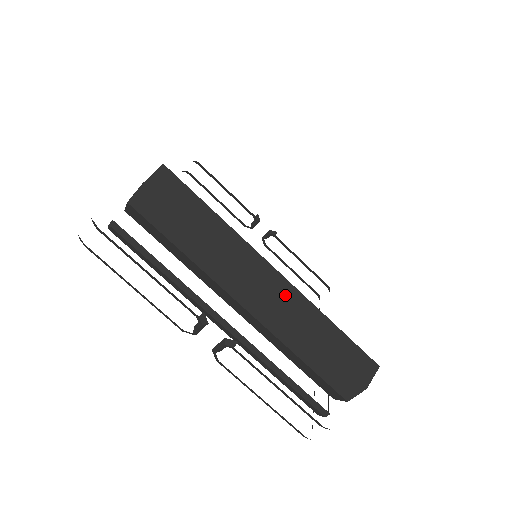
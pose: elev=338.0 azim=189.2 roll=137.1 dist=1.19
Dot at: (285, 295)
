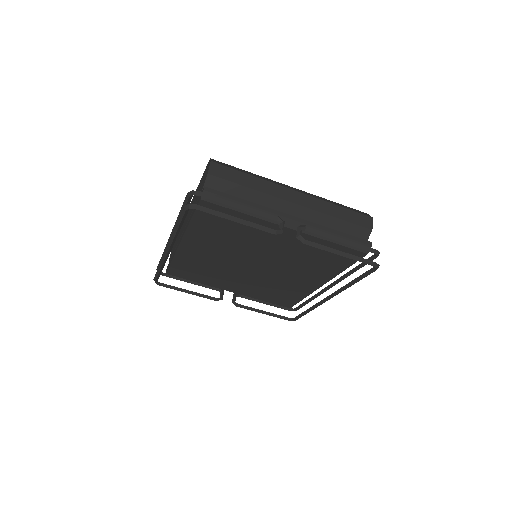
Dot at: (305, 193)
